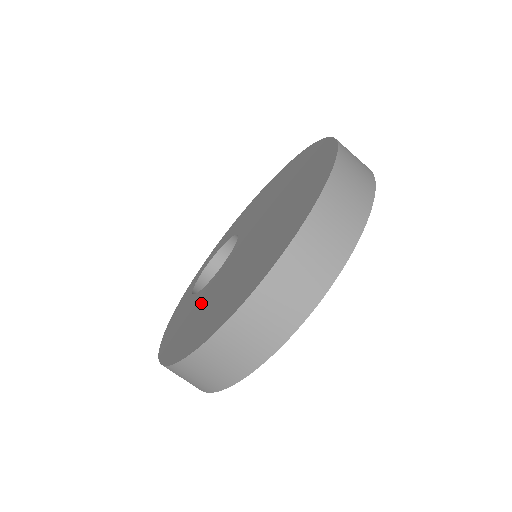
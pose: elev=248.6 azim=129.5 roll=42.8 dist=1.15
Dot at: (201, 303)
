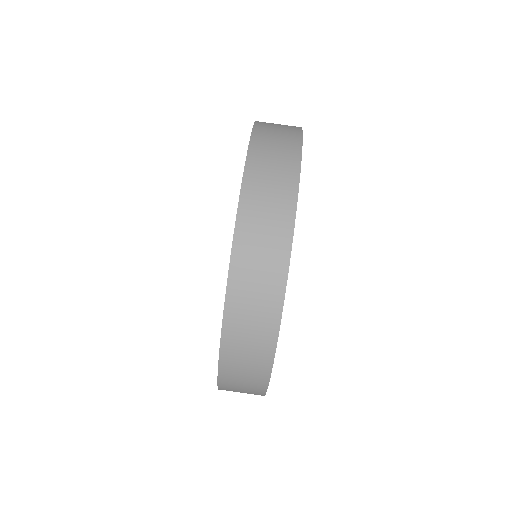
Dot at: occluded
